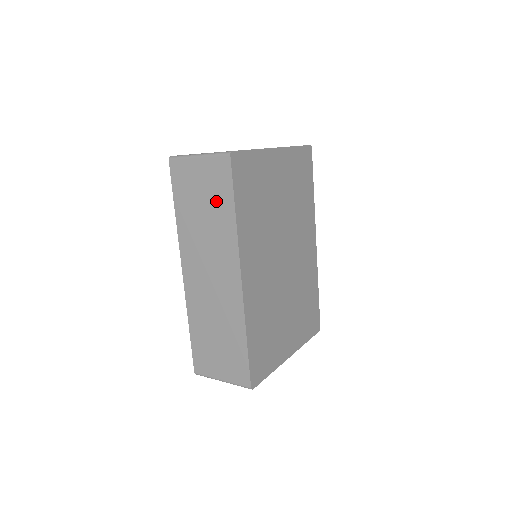
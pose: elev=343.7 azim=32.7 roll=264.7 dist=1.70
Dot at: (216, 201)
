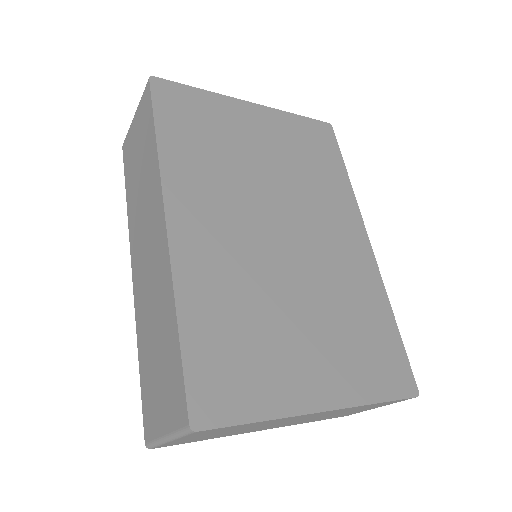
Dot at: (145, 144)
